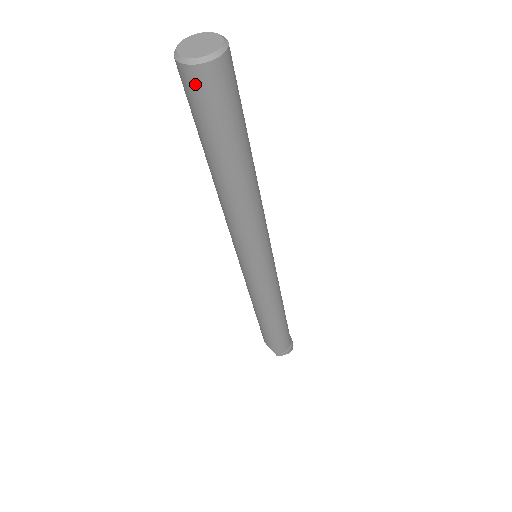
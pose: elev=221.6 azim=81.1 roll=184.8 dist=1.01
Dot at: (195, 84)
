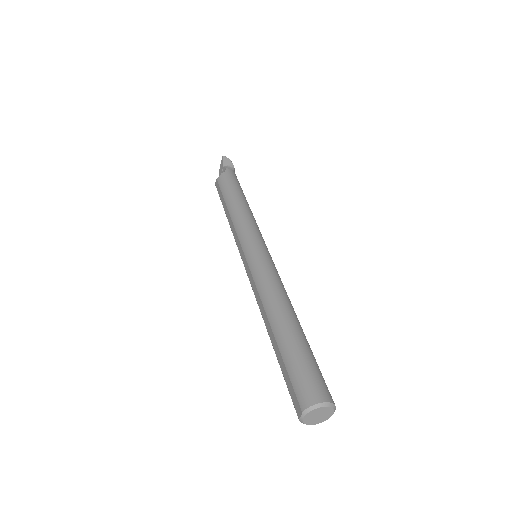
Dot at: occluded
